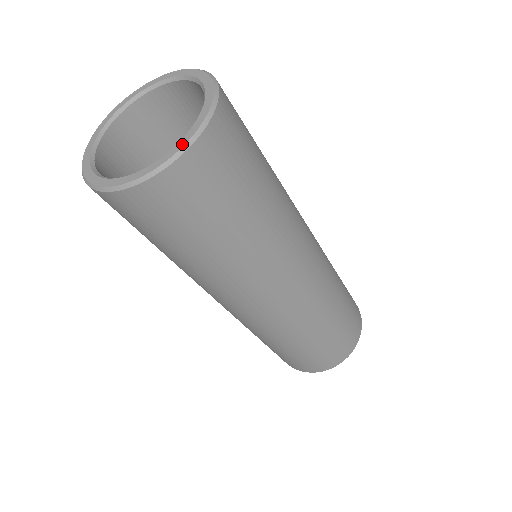
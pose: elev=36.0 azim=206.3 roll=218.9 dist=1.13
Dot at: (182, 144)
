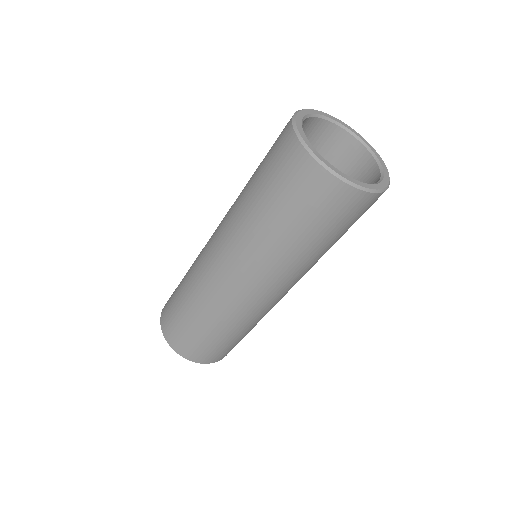
Dot at: (387, 182)
